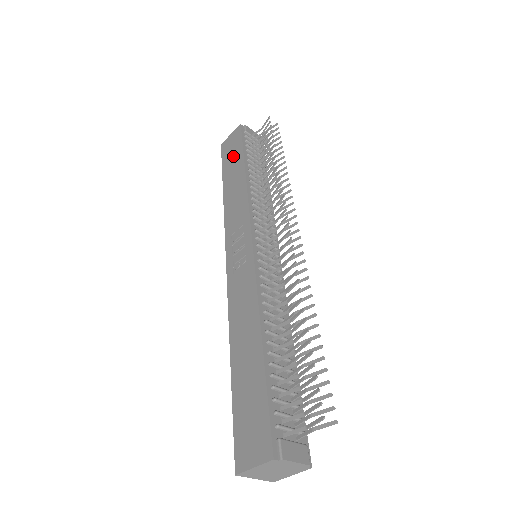
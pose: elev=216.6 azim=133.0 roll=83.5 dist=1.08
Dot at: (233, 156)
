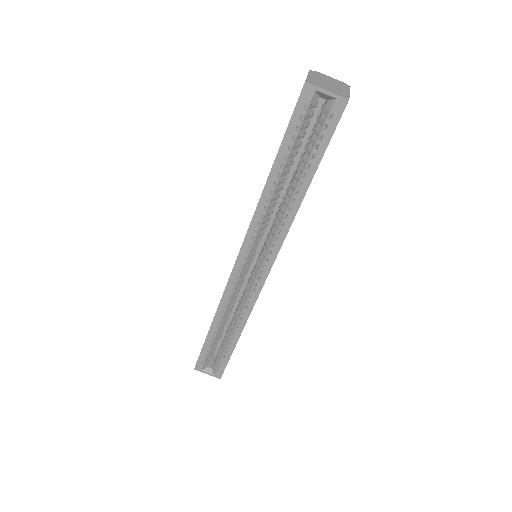
Dot at: occluded
